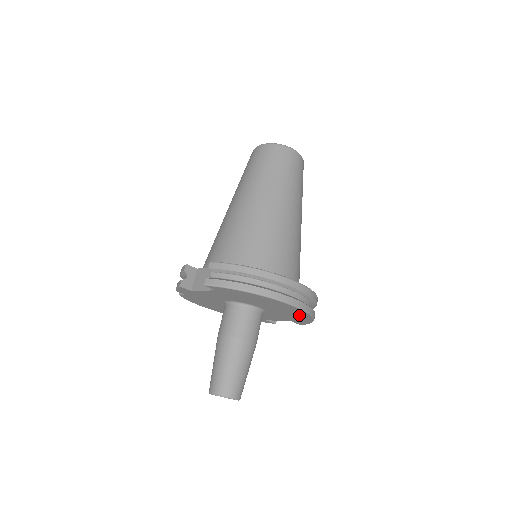
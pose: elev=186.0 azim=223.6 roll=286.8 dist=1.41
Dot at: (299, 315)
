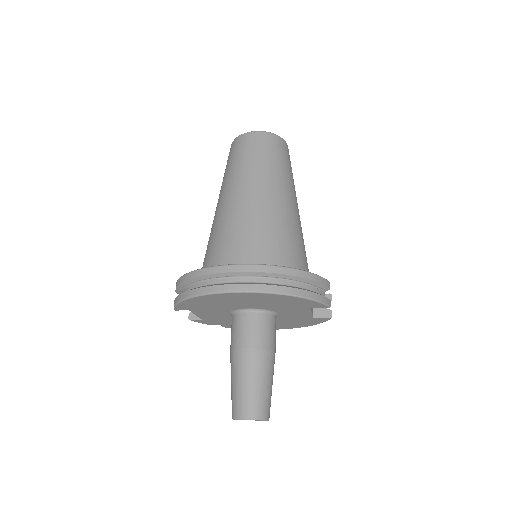
Dot at: (274, 298)
